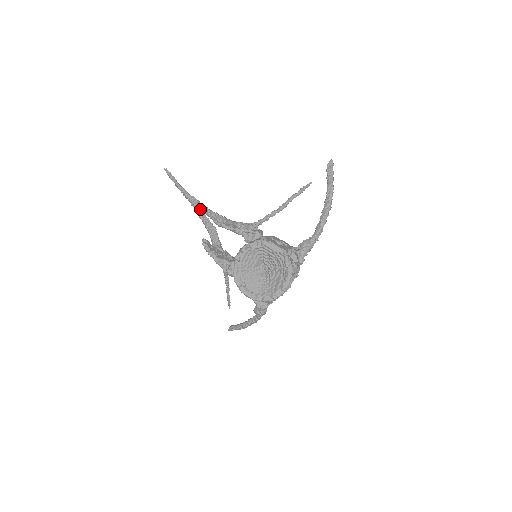
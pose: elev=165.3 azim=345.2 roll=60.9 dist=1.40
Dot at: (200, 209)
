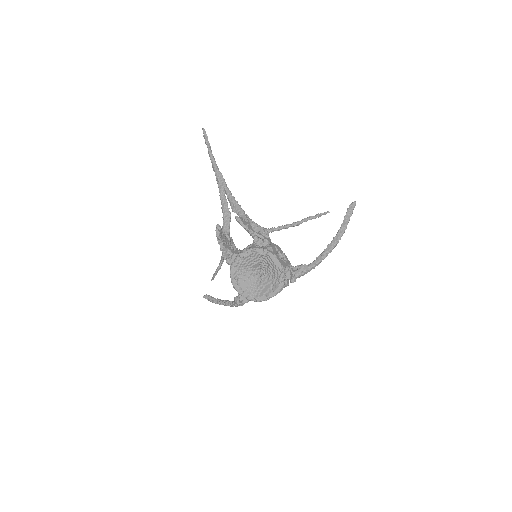
Dot at: (223, 189)
